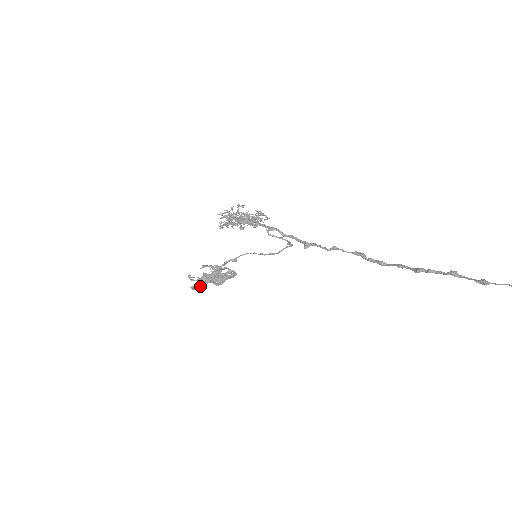
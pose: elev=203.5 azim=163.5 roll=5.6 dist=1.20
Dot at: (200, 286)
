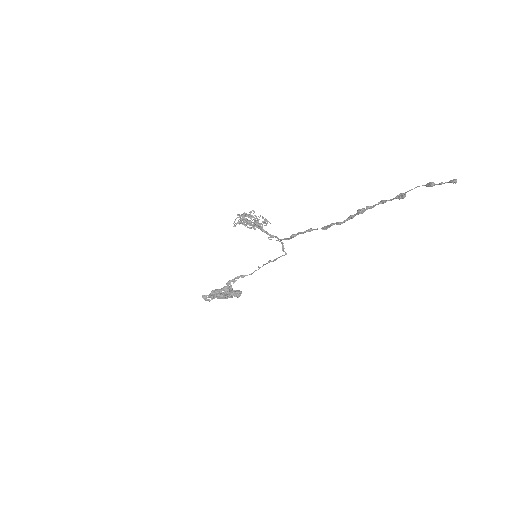
Dot at: (210, 295)
